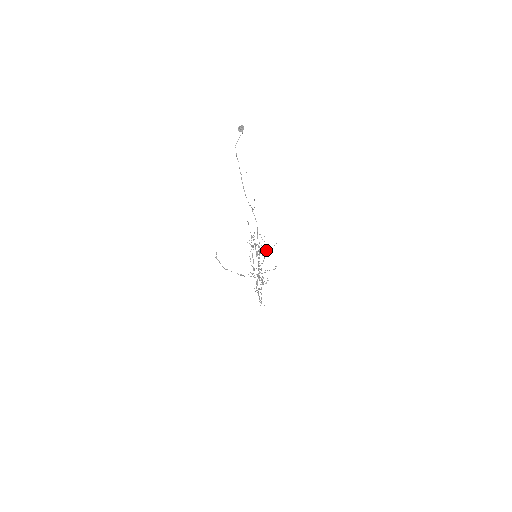
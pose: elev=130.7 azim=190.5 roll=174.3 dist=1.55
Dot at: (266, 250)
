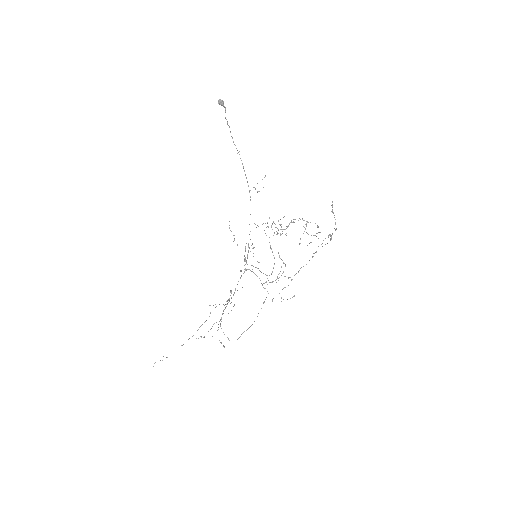
Dot at: occluded
